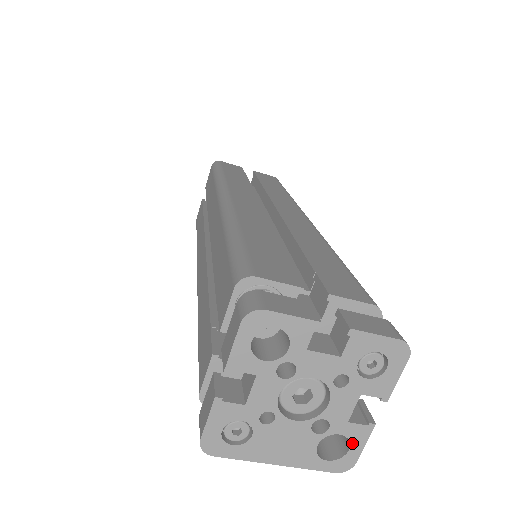
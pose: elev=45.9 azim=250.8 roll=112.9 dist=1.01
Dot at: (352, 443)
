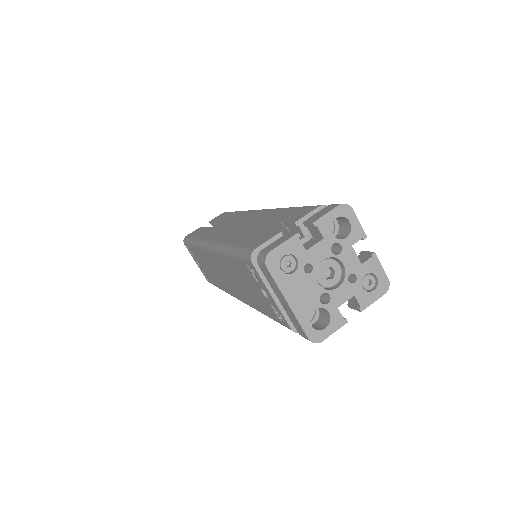
Dot at: (330, 325)
